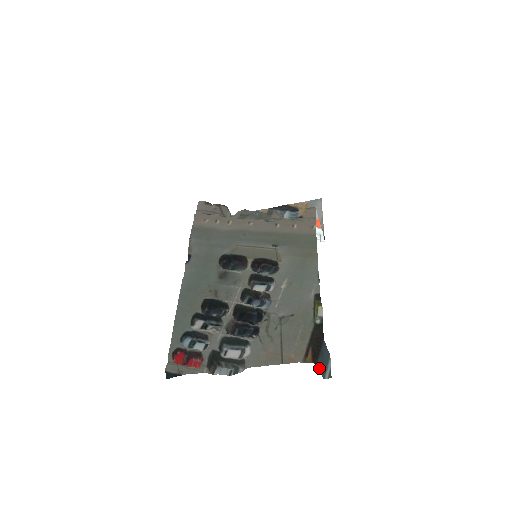
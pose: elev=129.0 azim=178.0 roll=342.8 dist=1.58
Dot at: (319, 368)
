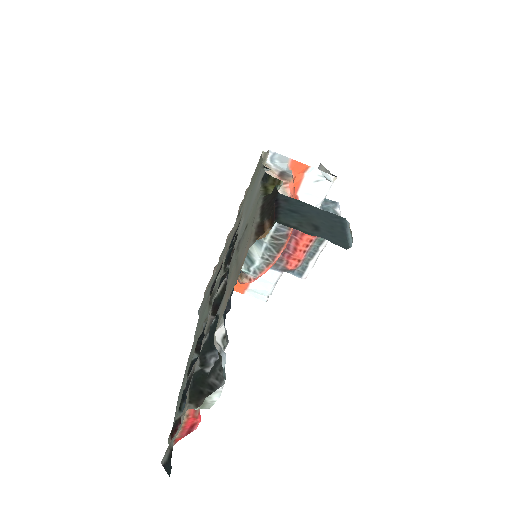
Dot at: occluded
